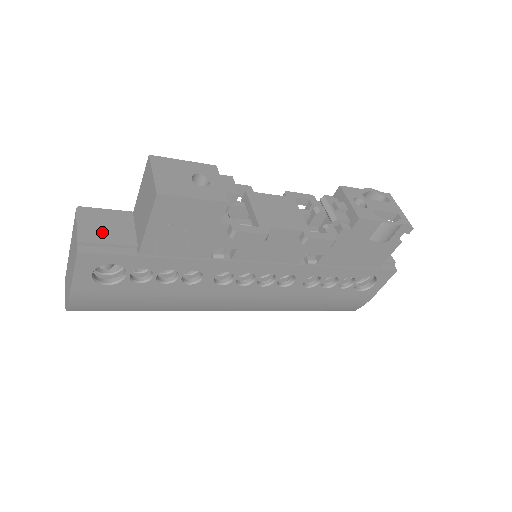
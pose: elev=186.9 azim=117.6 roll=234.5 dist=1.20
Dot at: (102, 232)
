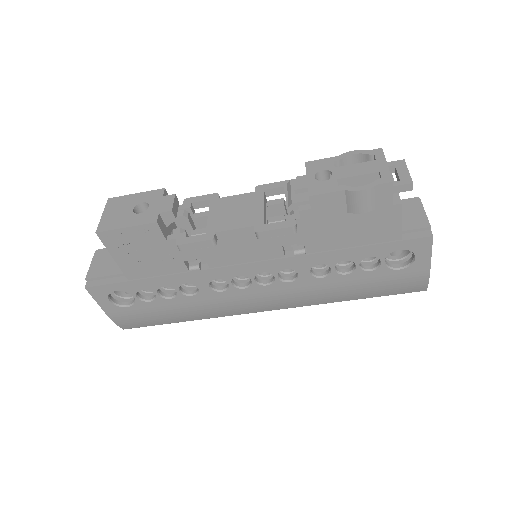
Dot at: (106, 267)
